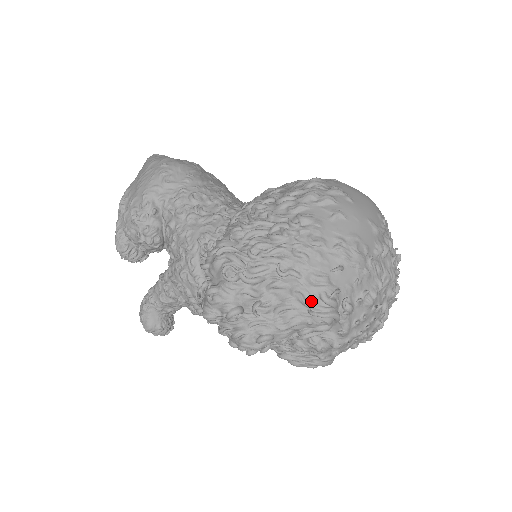
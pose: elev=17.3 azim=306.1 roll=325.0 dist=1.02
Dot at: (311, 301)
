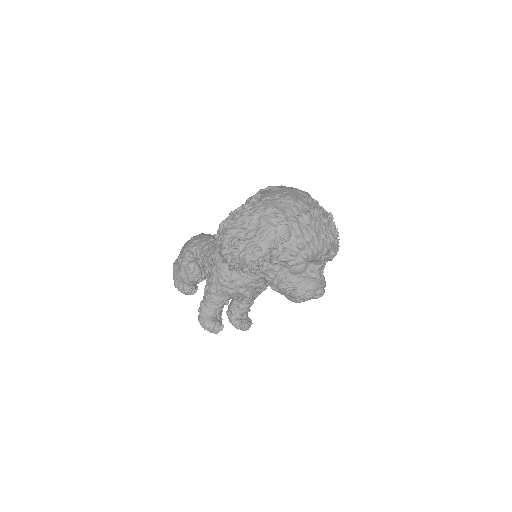
Dot at: (271, 219)
